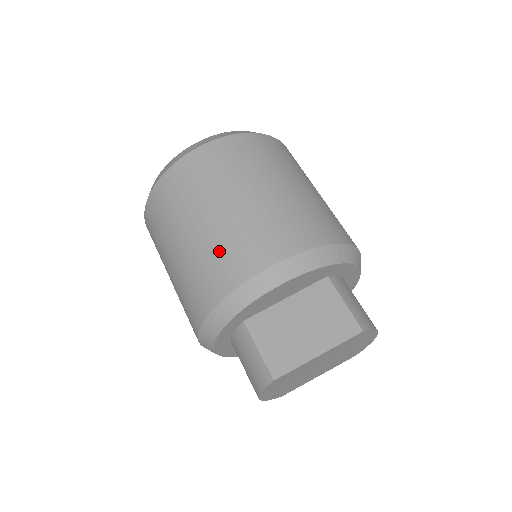
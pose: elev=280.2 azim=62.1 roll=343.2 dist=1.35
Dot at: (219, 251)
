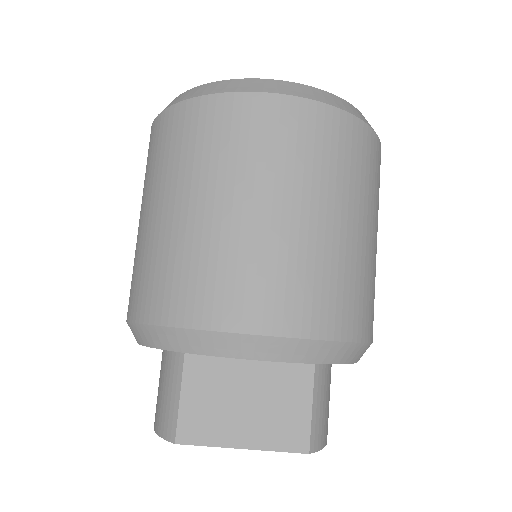
Dot at: (204, 264)
